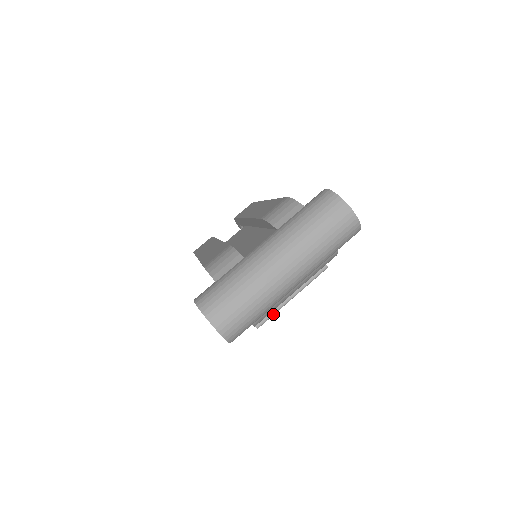
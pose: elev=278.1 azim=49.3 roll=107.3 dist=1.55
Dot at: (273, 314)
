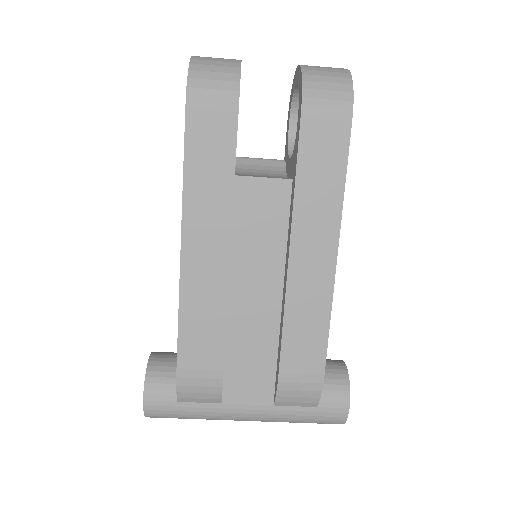
Dot at: occluded
